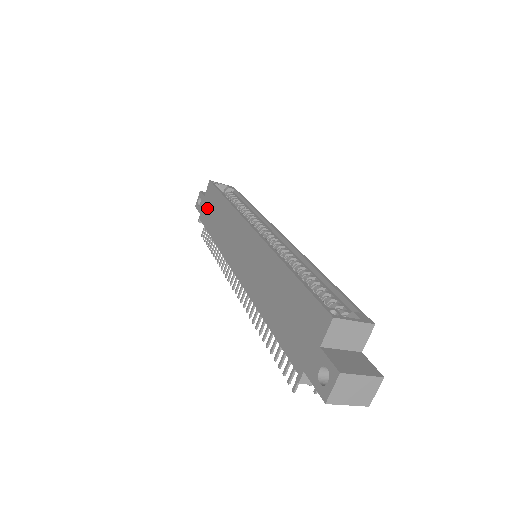
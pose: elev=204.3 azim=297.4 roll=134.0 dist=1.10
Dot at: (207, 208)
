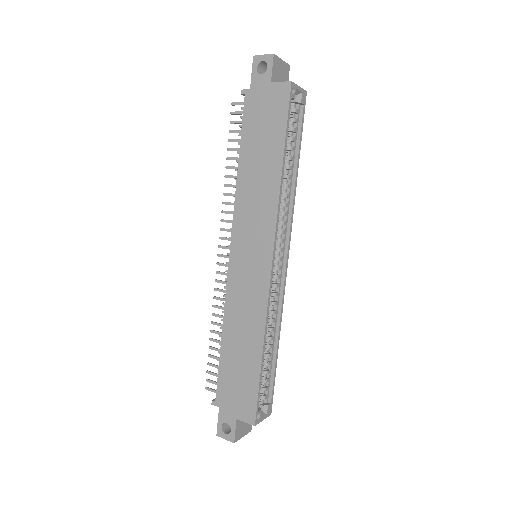
Dot at: (261, 112)
